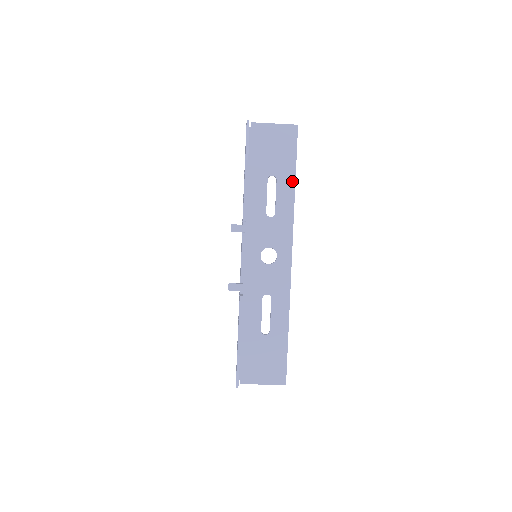
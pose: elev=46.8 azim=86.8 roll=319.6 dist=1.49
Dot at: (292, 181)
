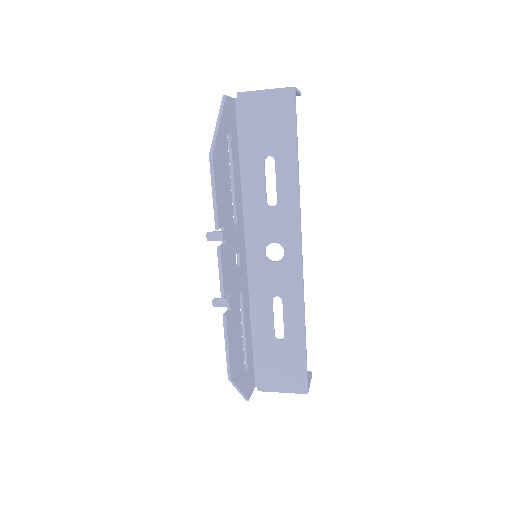
Dot at: (294, 160)
